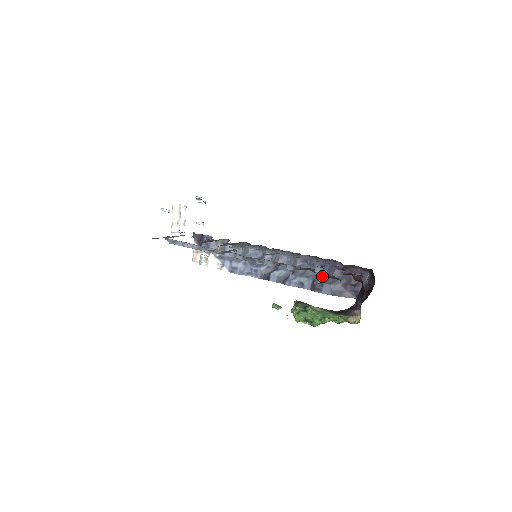
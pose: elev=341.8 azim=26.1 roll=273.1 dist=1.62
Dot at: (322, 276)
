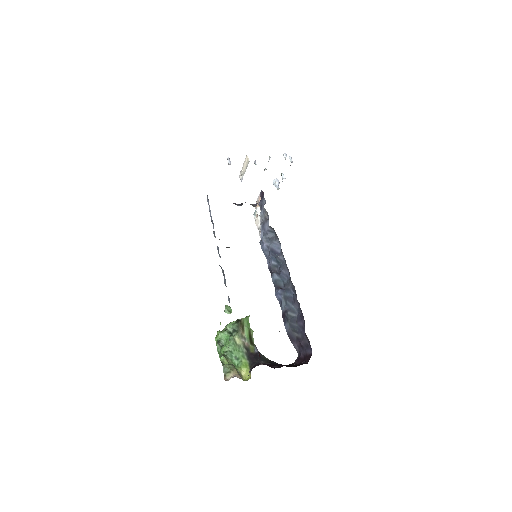
Dot at: (293, 314)
